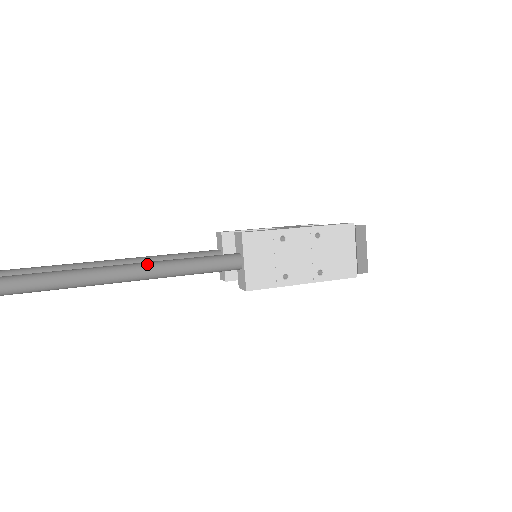
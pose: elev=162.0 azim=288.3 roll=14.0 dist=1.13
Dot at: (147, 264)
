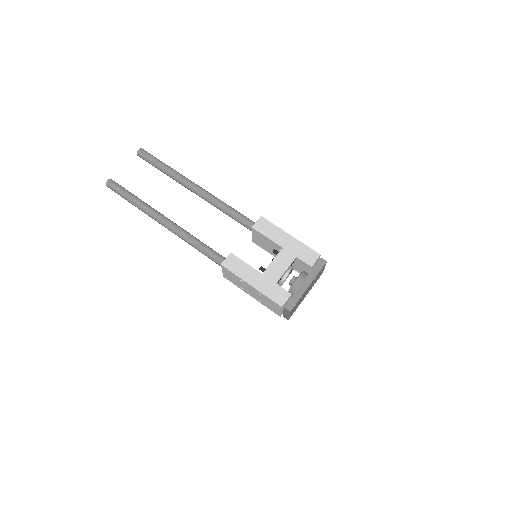
Dot at: (184, 237)
